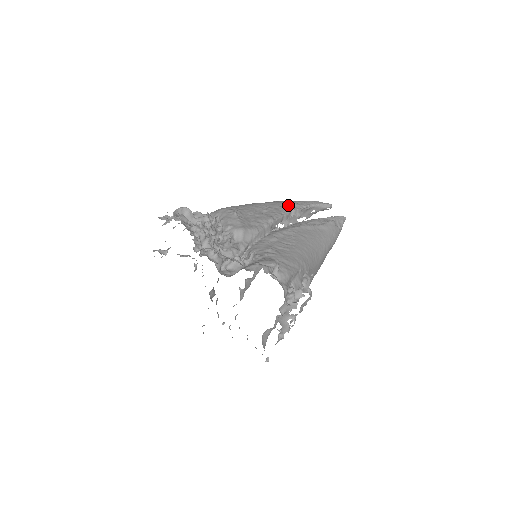
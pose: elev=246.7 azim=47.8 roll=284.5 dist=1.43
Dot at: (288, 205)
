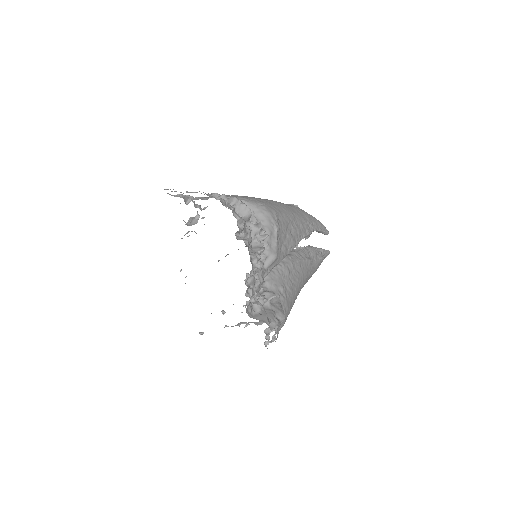
Dot at: (307, 225)
